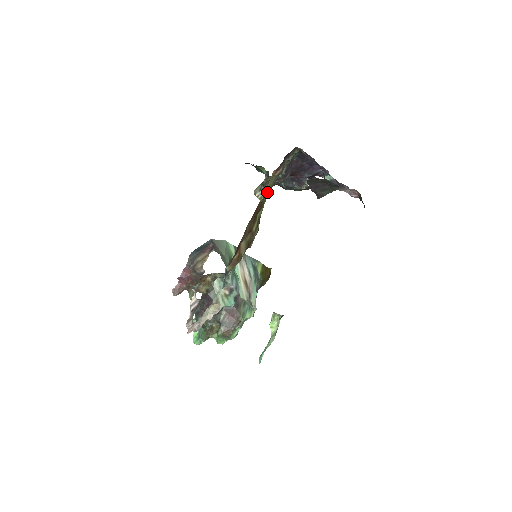
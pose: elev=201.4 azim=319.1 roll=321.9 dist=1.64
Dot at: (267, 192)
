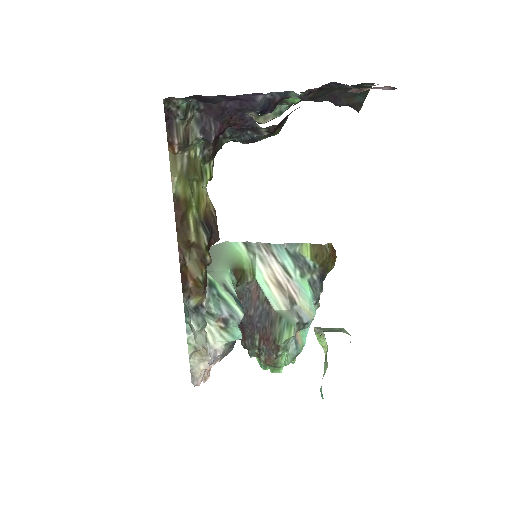
Dot at: (178, 183)
